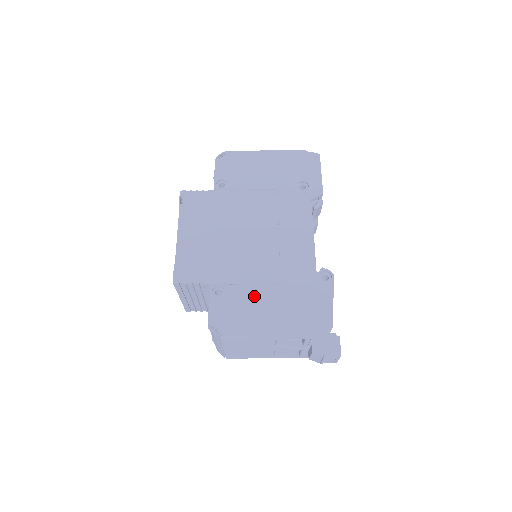
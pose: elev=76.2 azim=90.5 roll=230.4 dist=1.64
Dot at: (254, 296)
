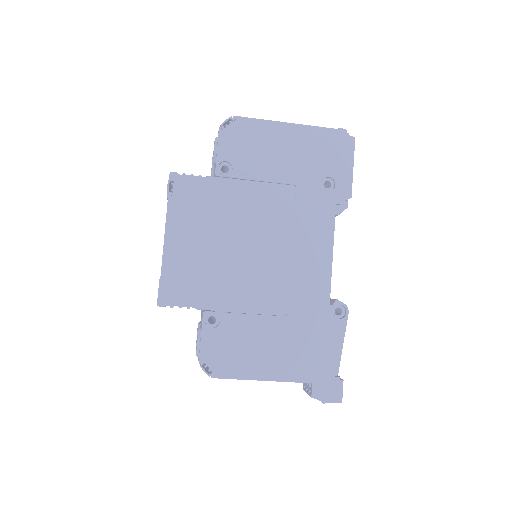
Dot at: (254, 330)
